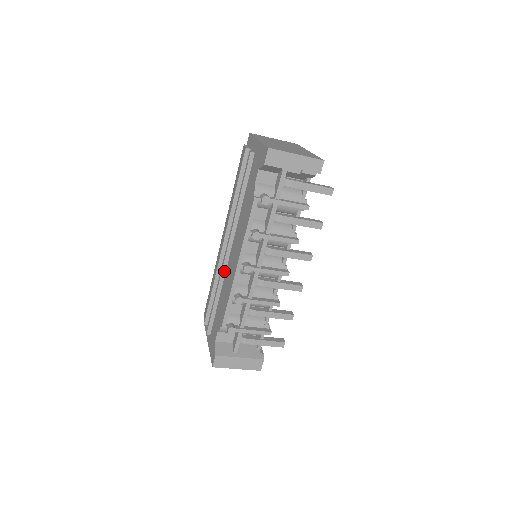
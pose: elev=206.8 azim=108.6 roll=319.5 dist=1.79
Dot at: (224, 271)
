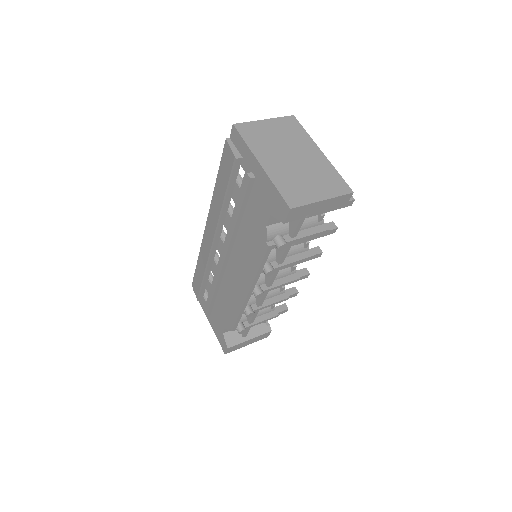
Dot at: (221, 276)
